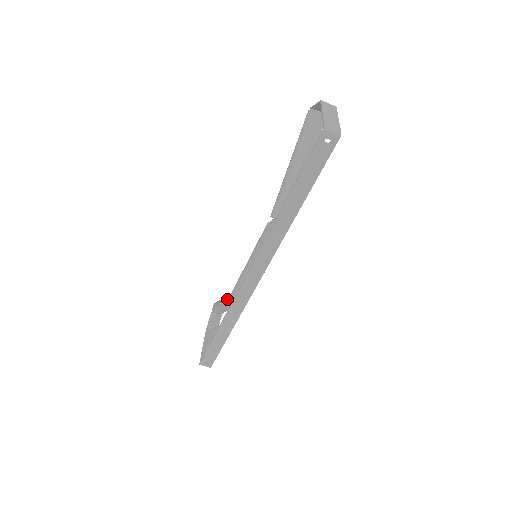
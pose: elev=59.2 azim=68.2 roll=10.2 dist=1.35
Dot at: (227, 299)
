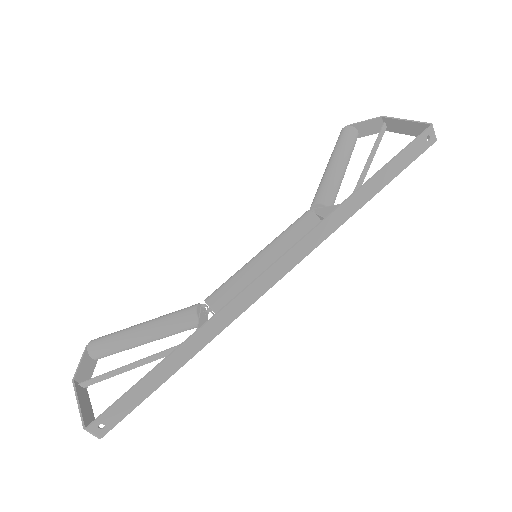
Dot at: (189, 310)
